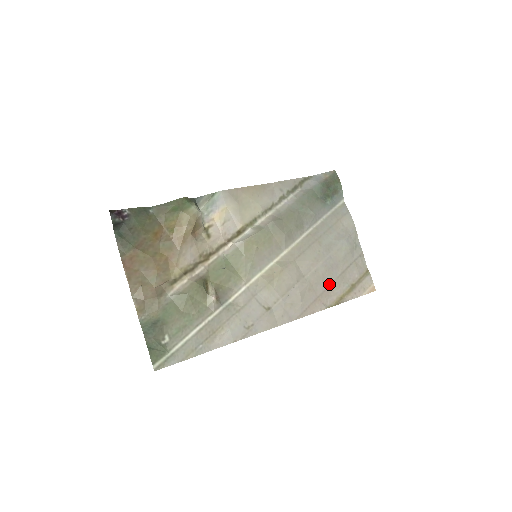
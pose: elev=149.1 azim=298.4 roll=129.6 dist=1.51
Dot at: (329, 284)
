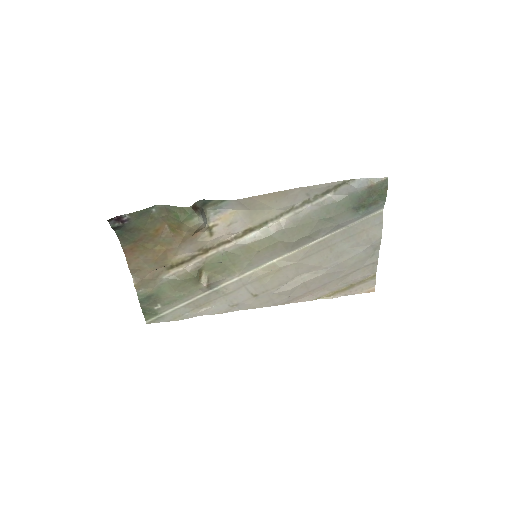
Dot at: (326, 283)
